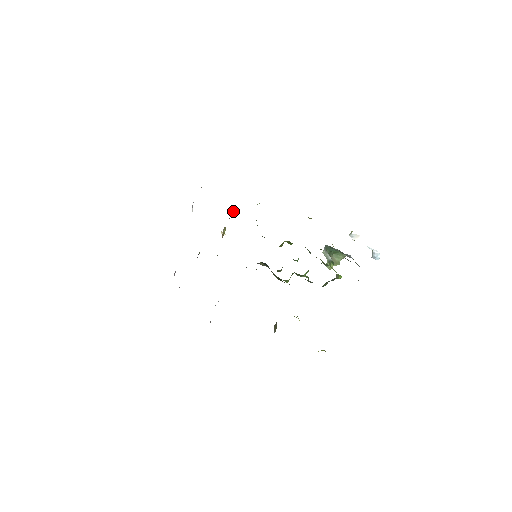
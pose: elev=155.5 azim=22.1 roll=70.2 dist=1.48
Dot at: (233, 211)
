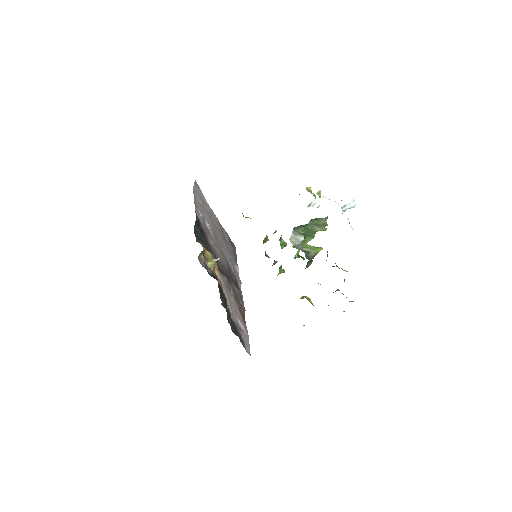
Dot at: (202, 252)
